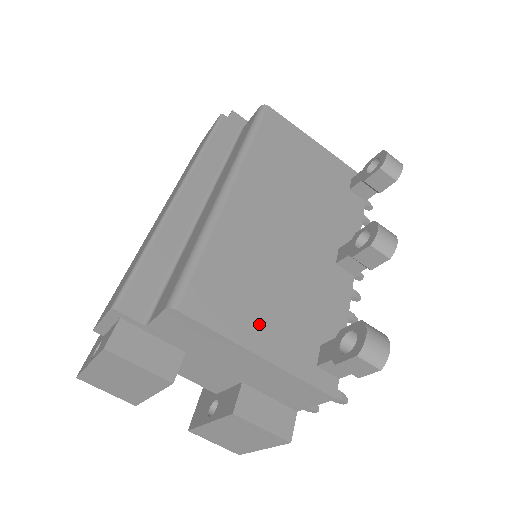
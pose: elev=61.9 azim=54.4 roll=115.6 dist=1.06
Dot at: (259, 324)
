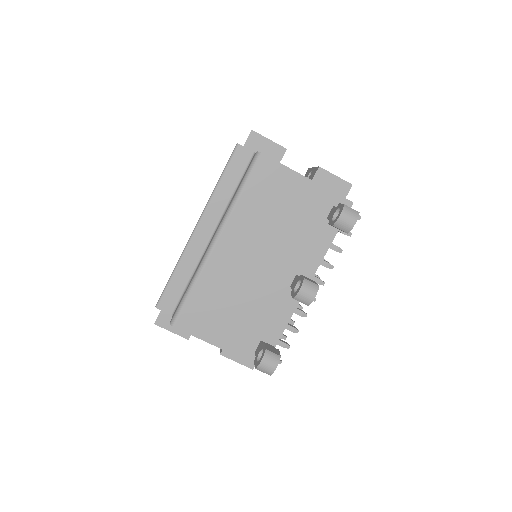
Dot at: (221, 331)
